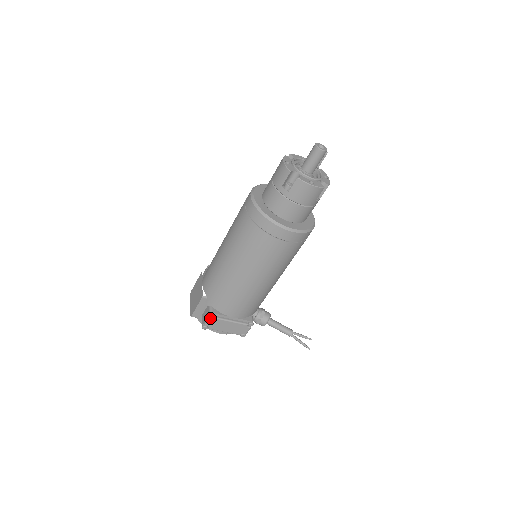
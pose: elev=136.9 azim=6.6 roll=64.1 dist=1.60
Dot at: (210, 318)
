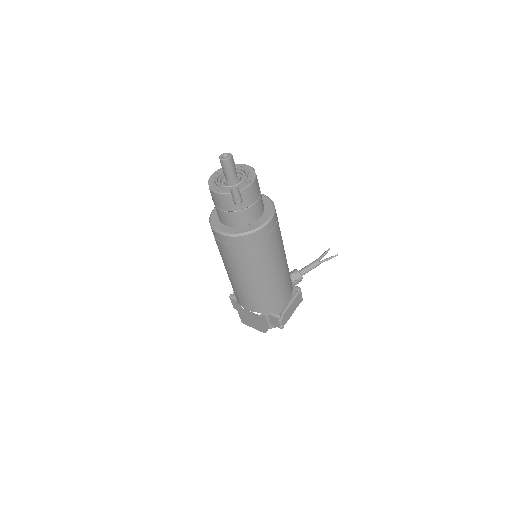
Dot at: (280, 319)
